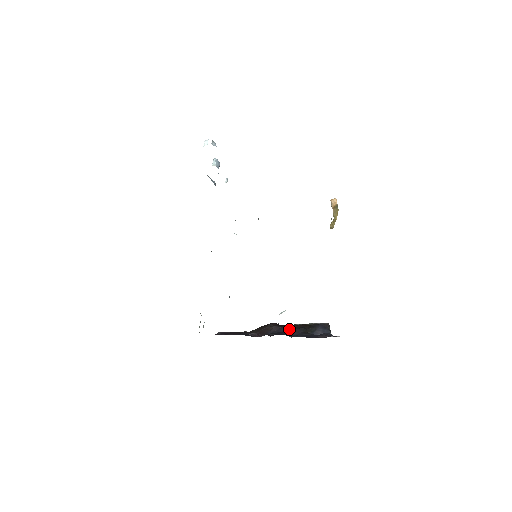
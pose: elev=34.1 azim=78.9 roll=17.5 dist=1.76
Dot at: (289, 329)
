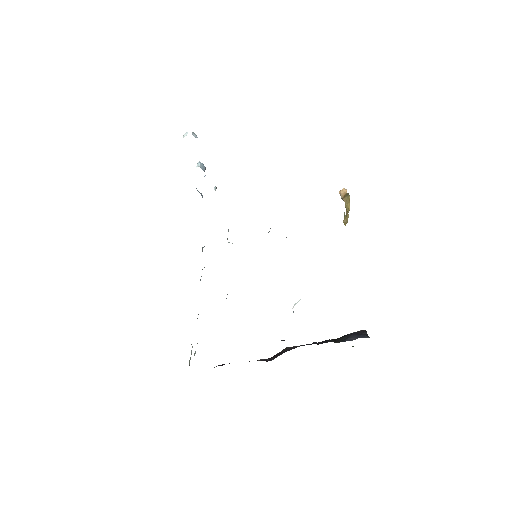
Dot at: occluded
